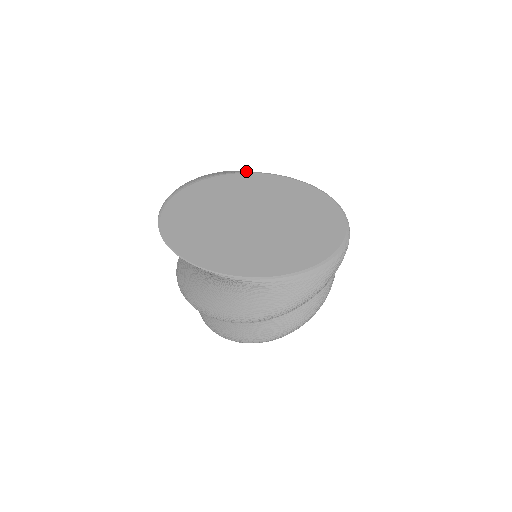
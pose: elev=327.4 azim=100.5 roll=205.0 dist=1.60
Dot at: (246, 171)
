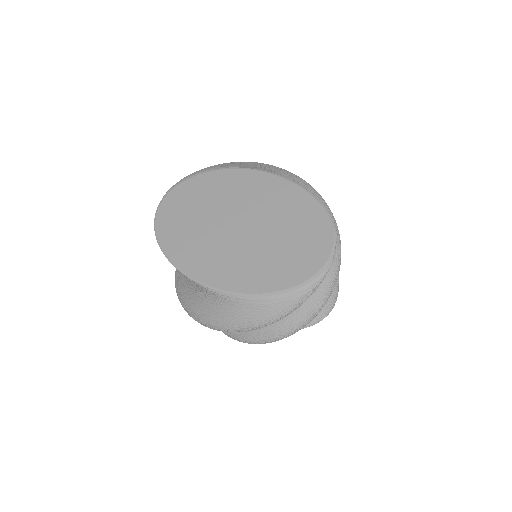
Dot at: (262, 164)
